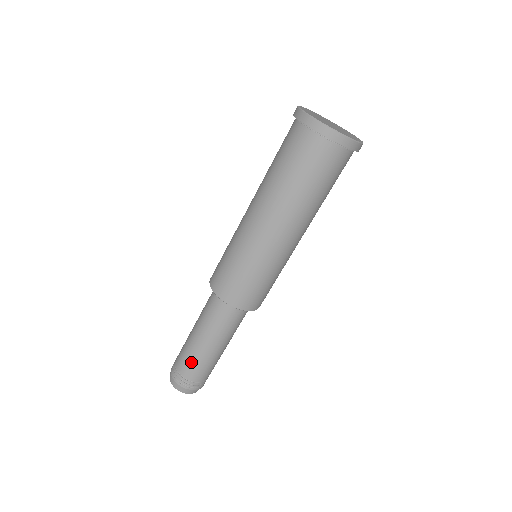
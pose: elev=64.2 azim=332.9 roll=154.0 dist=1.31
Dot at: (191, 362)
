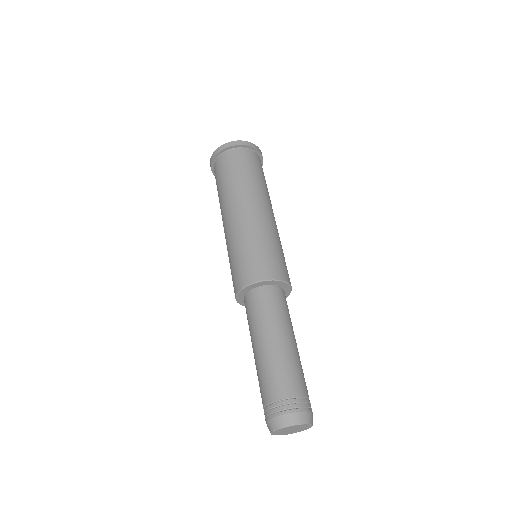
Dot at: (291, 371)
